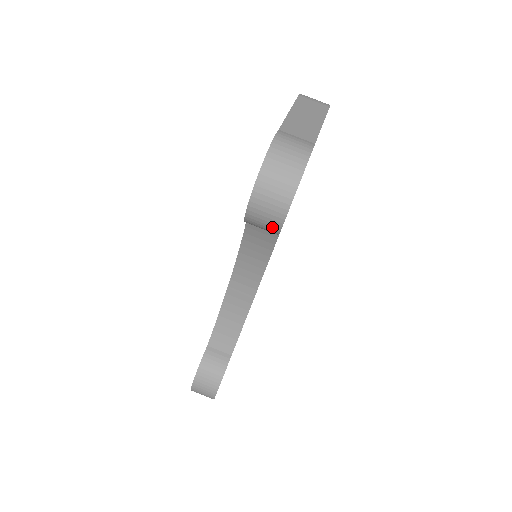
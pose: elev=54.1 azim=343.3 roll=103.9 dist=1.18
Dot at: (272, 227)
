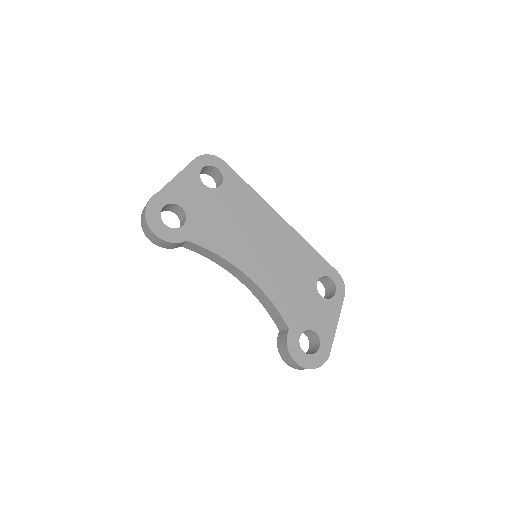
Dot at: (165, 243)
